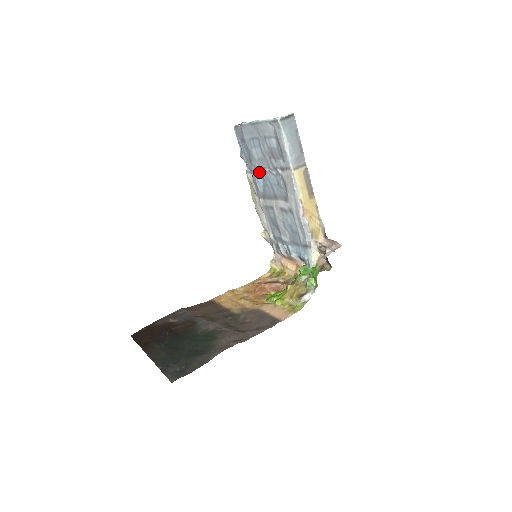
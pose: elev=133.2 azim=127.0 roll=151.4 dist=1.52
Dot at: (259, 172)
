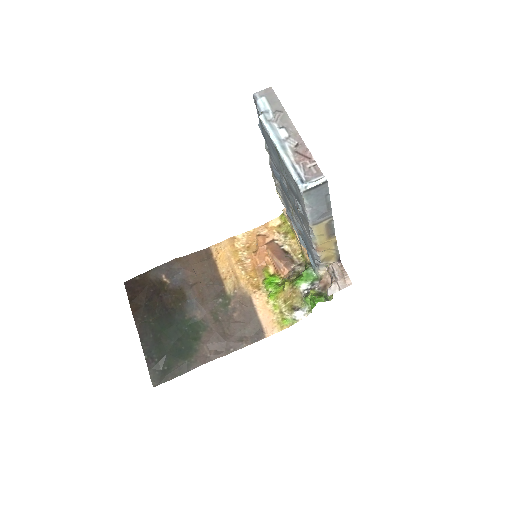
Dot at: (277, 169)
